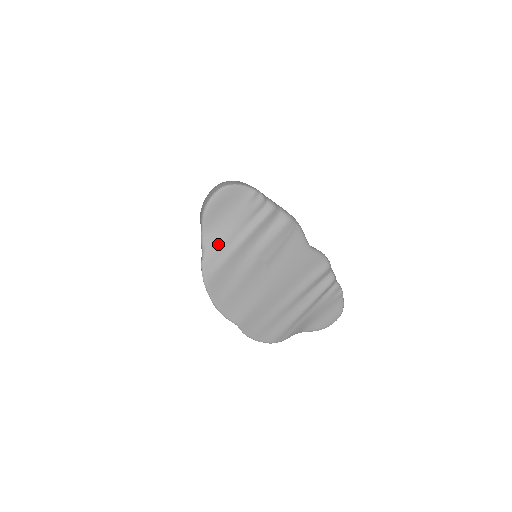
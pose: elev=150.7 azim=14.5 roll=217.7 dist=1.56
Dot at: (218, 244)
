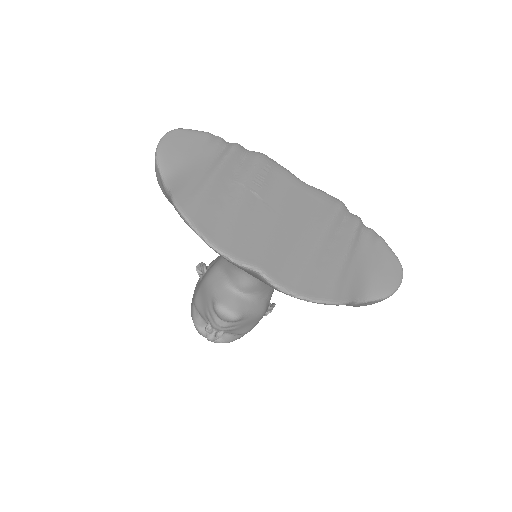
Dot at: (186, 179)
